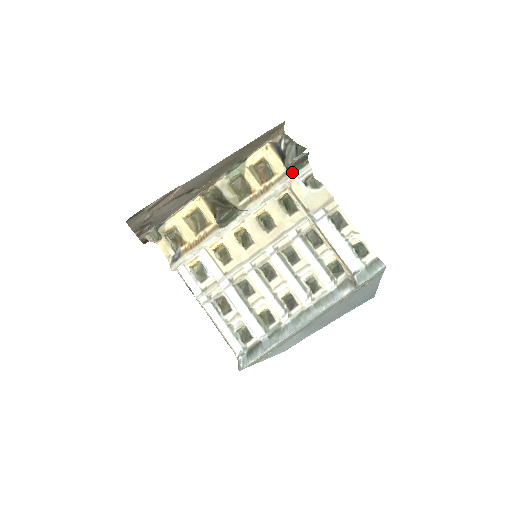
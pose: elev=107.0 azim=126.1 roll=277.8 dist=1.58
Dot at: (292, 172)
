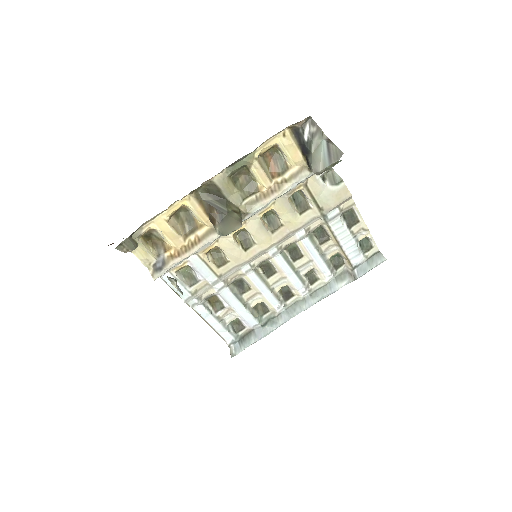
Dot at: occluded
